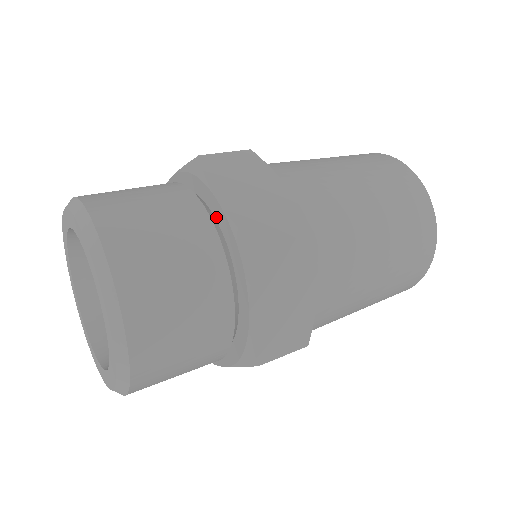
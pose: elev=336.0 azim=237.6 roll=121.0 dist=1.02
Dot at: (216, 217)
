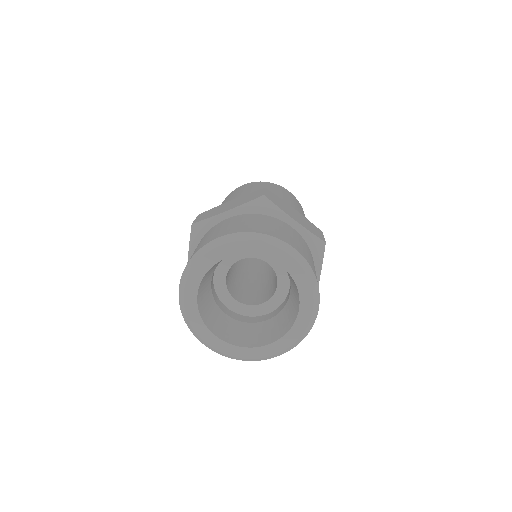
Dot at: occluded
